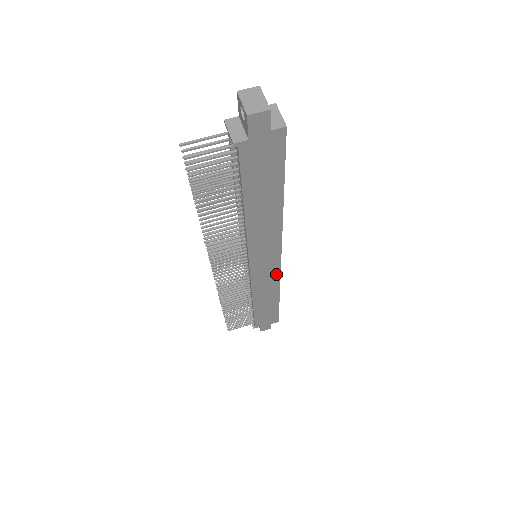
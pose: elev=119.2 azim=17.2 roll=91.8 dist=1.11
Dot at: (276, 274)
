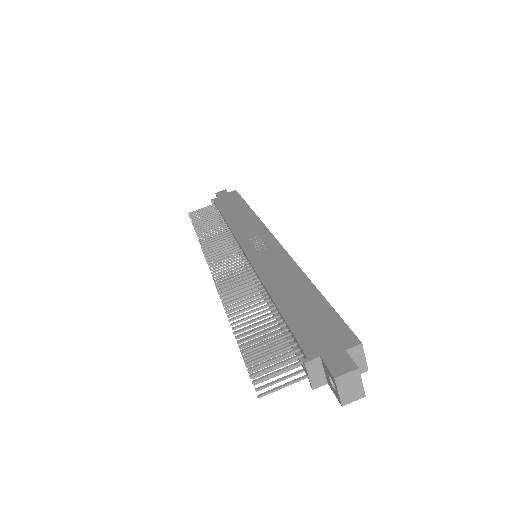
Dot at: occluded
